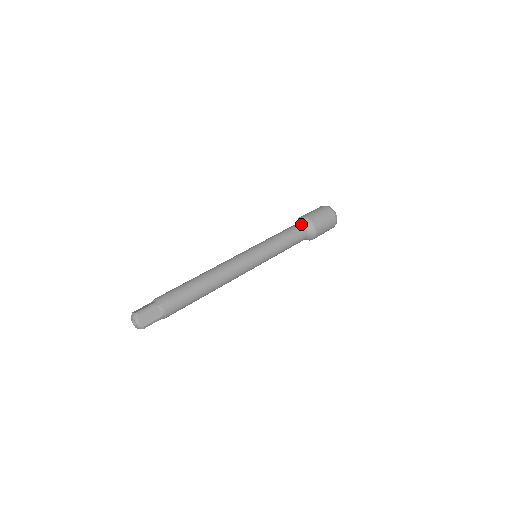
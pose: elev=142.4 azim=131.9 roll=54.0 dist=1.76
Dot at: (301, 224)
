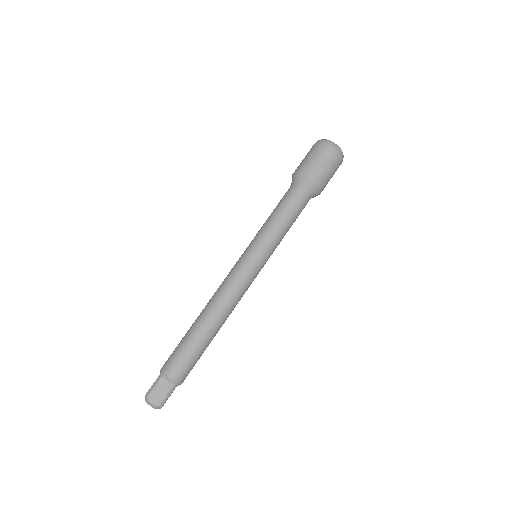
Dot at: (293, 185)
